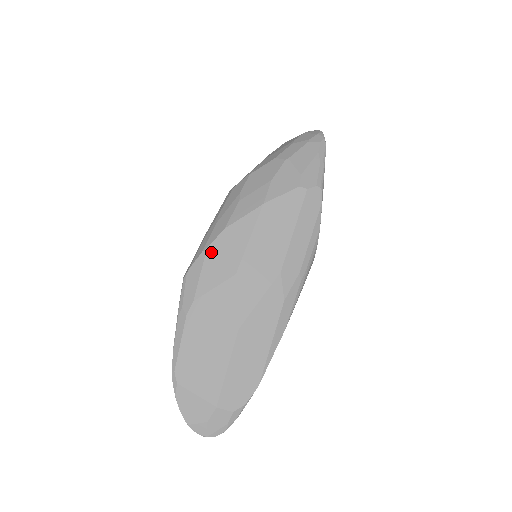
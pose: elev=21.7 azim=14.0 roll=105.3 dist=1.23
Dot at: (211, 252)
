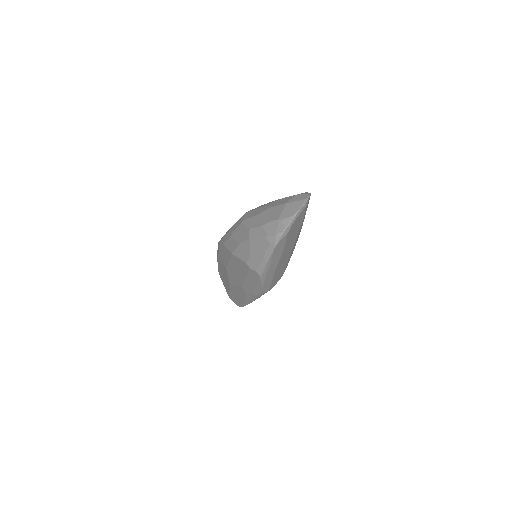
Dot at: (221, 247)
